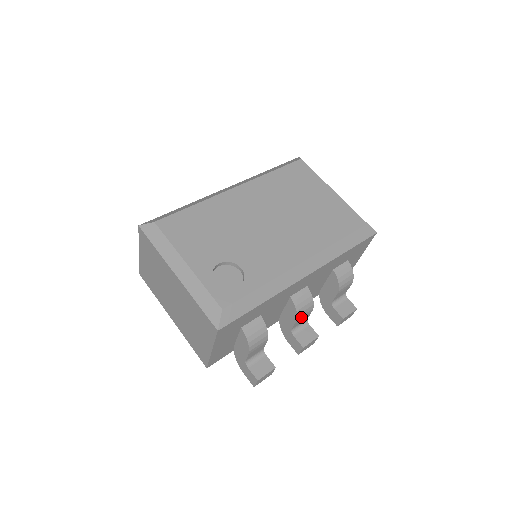
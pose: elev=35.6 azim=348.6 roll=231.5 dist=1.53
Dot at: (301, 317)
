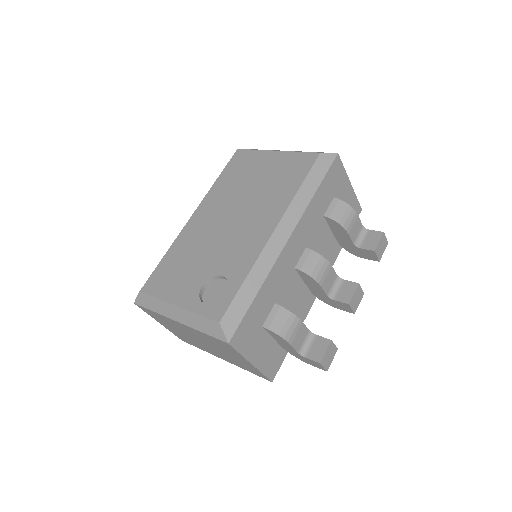
Dot at: (323, 279)
